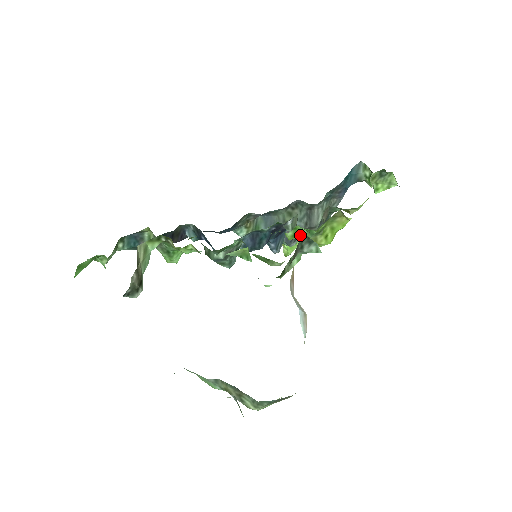
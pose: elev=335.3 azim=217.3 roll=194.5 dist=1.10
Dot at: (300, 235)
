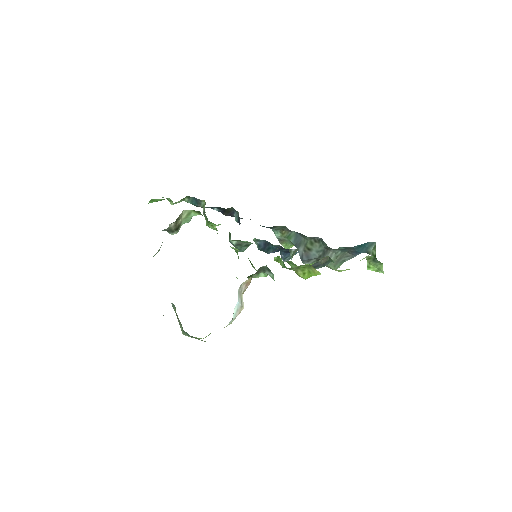
Dot at: (280, 262)
